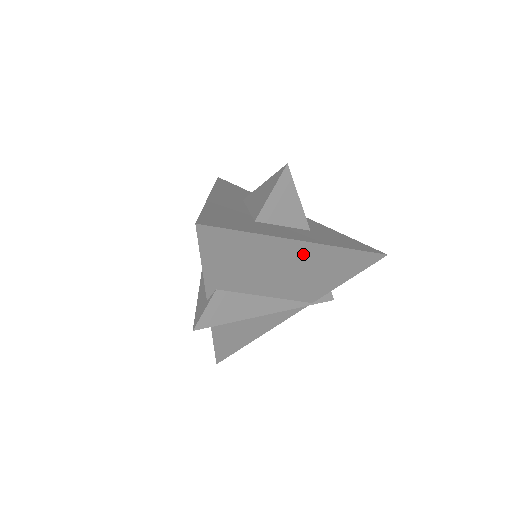
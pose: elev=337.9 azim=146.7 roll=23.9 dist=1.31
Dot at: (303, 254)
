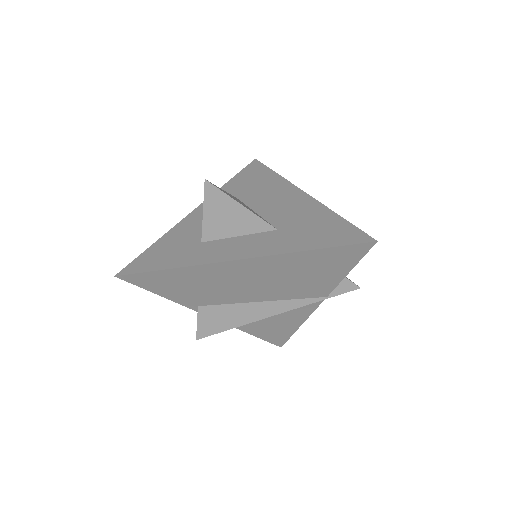
Dot at: (250, 268)
